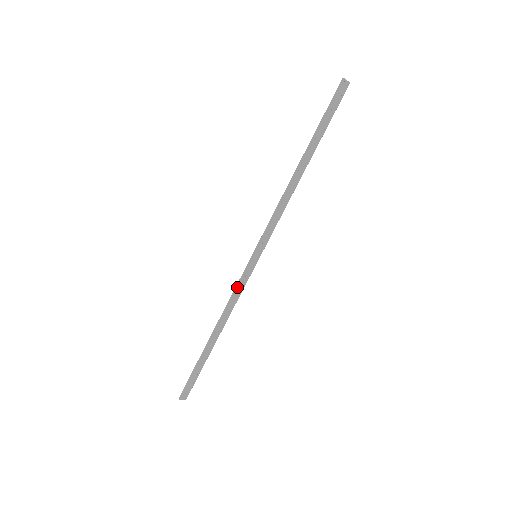
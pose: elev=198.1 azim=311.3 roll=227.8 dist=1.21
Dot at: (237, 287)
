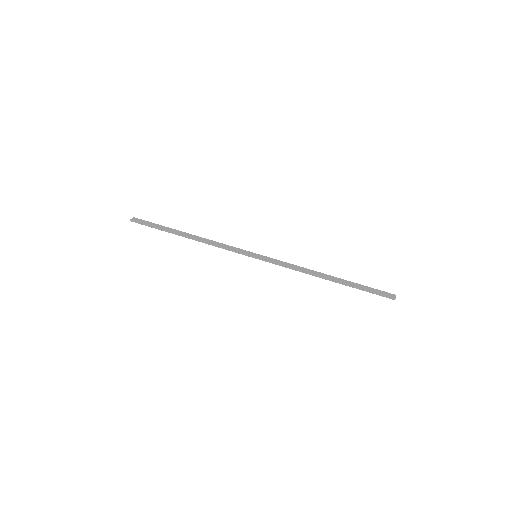
Dot at: (229, 250)
